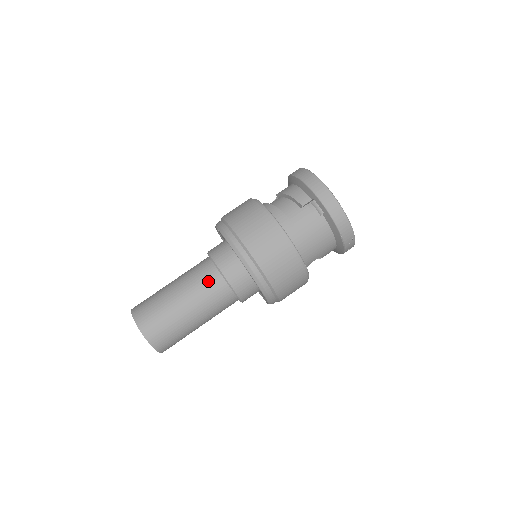
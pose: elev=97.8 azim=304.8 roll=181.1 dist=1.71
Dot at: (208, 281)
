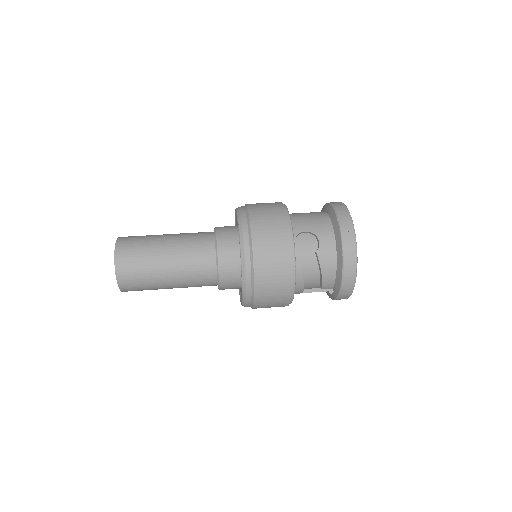
Dot at: occluded
